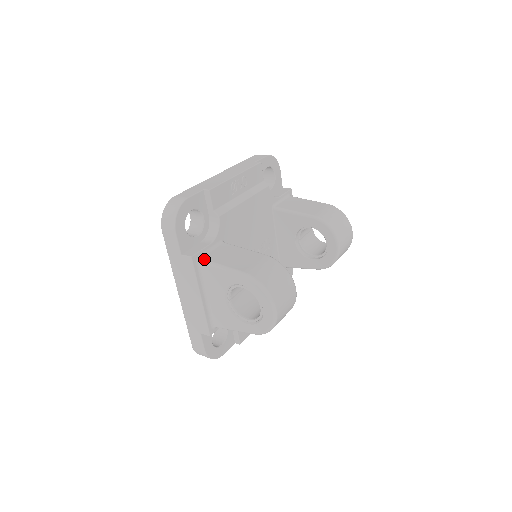
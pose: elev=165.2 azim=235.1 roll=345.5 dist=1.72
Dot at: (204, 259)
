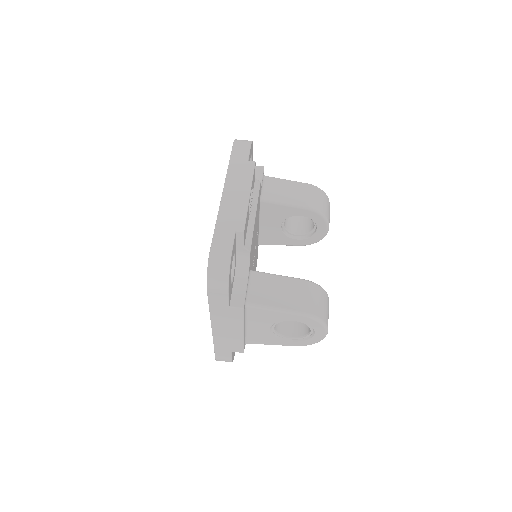
Dot at: (252, 303)
